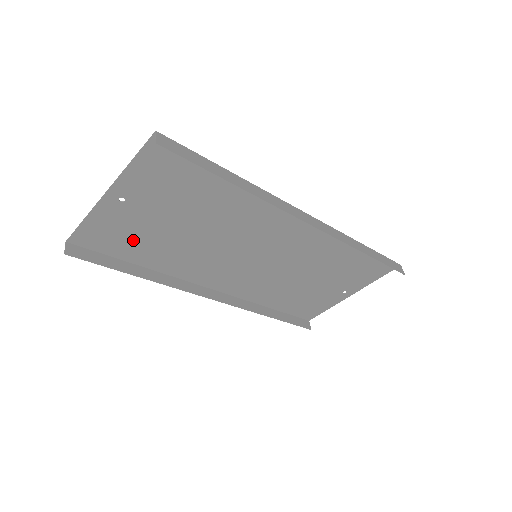
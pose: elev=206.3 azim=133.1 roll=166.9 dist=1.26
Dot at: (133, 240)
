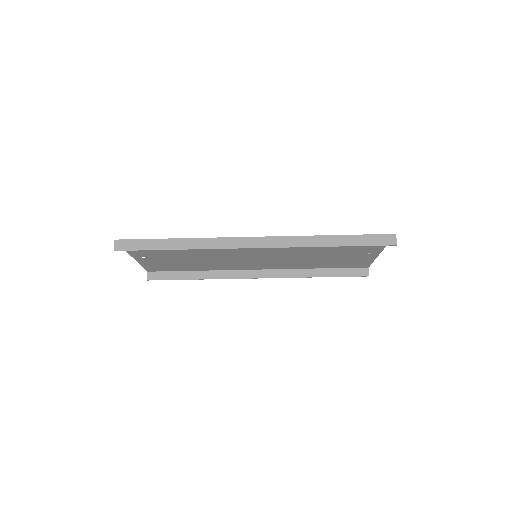
Dot at: (175, 265)
